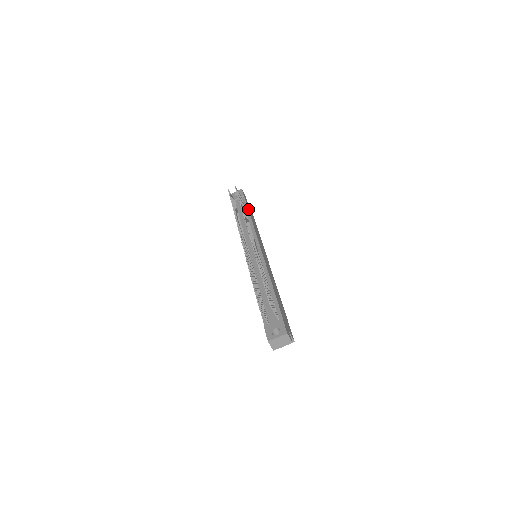
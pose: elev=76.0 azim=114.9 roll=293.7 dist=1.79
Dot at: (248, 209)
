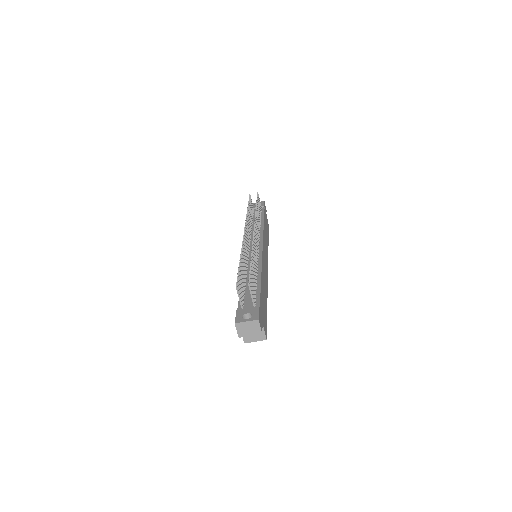
Dot at: (264, 217)
